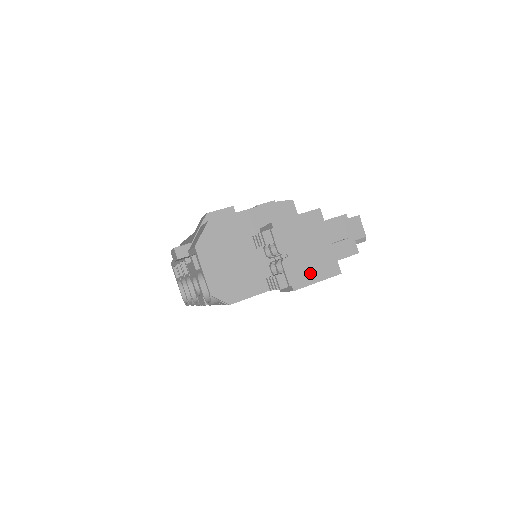
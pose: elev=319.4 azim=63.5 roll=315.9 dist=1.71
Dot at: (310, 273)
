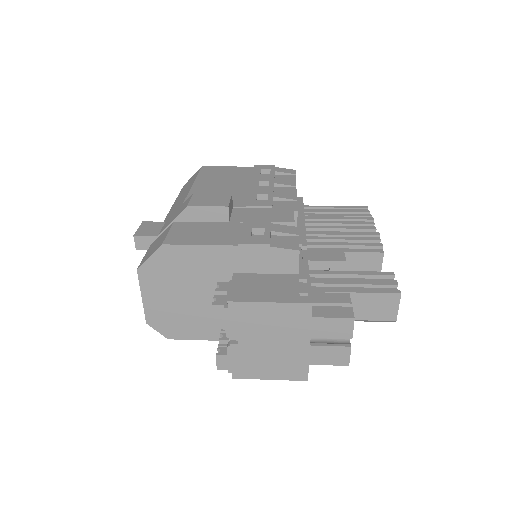
Dot at: (262, 368)
